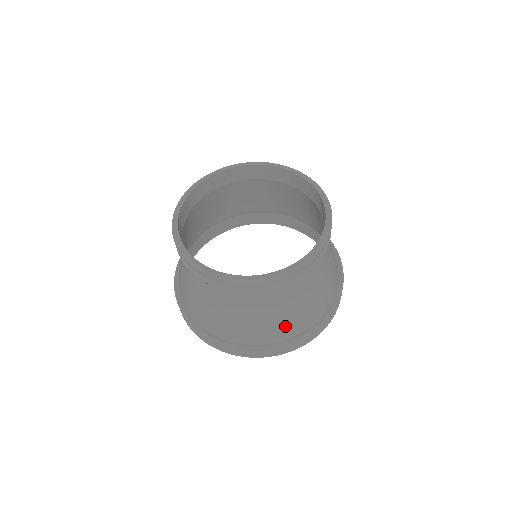
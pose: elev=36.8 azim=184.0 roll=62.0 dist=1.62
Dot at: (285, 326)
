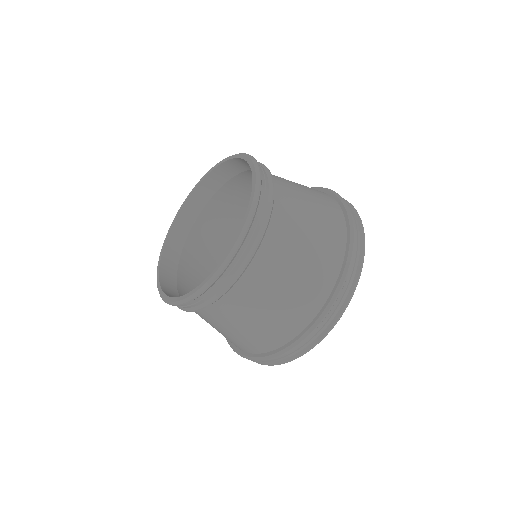
Dot at: (231, 340)
